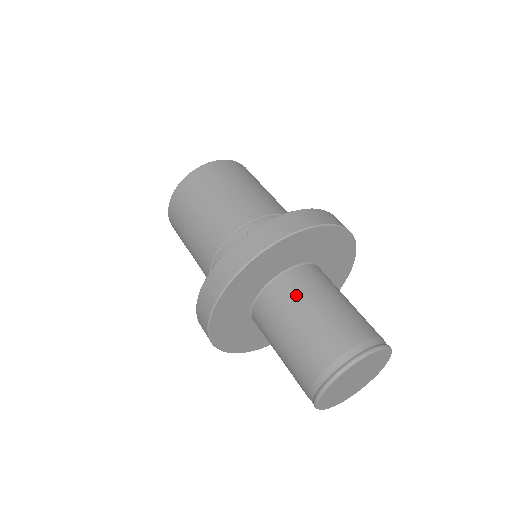
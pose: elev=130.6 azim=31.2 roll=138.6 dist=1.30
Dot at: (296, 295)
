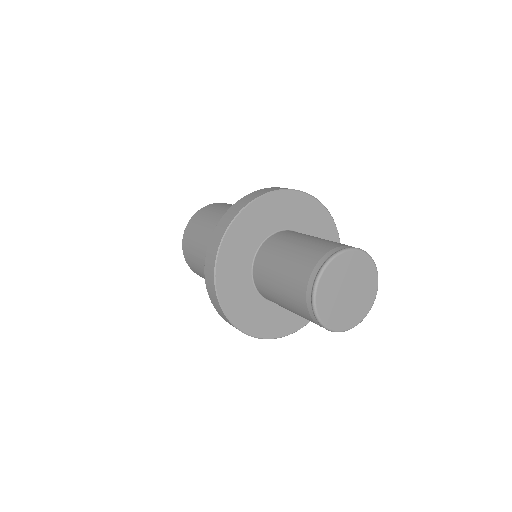
Dot at: (298, 234)
